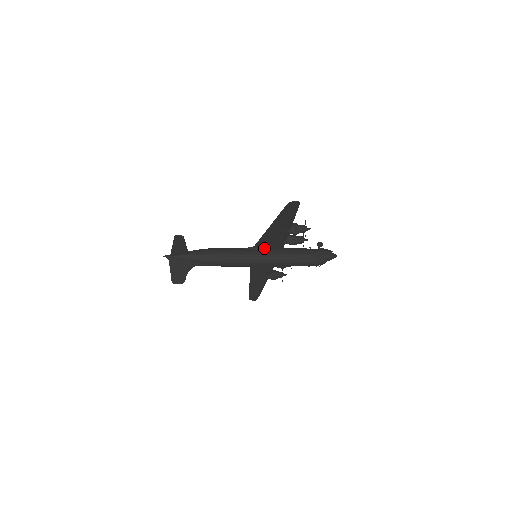
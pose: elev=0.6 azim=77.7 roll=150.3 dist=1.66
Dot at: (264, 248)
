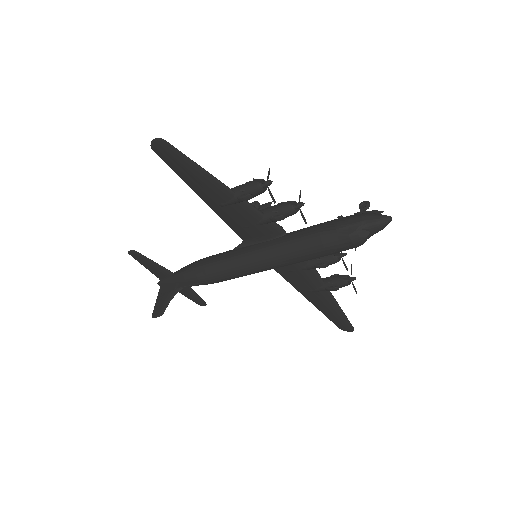
Dot at: (256, 240)
